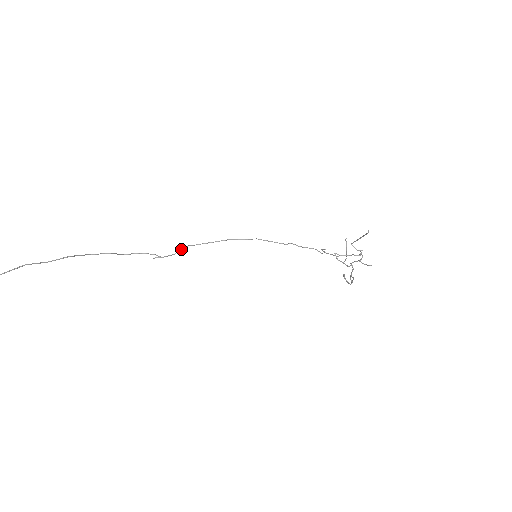
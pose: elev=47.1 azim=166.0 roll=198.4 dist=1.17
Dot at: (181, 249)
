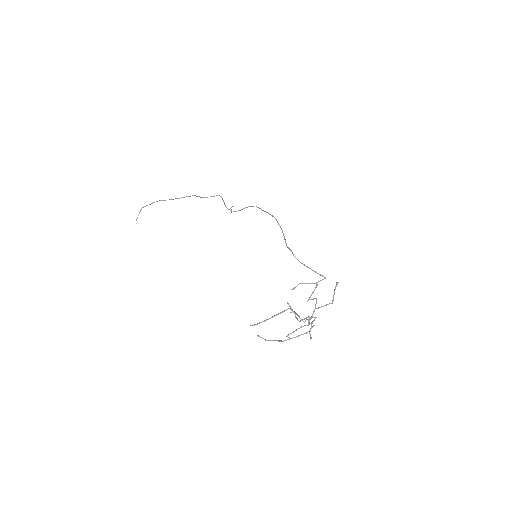
Dot at: (240, 210)
